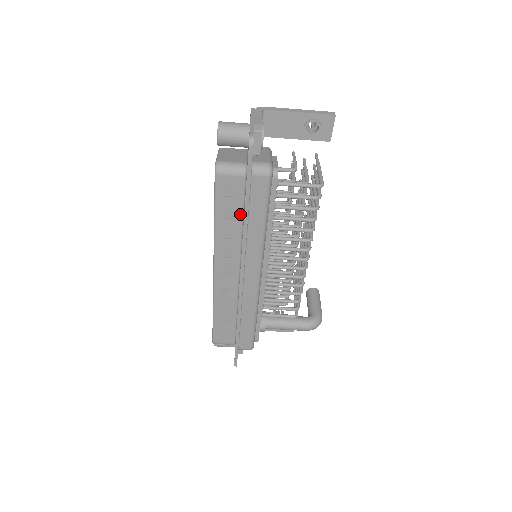
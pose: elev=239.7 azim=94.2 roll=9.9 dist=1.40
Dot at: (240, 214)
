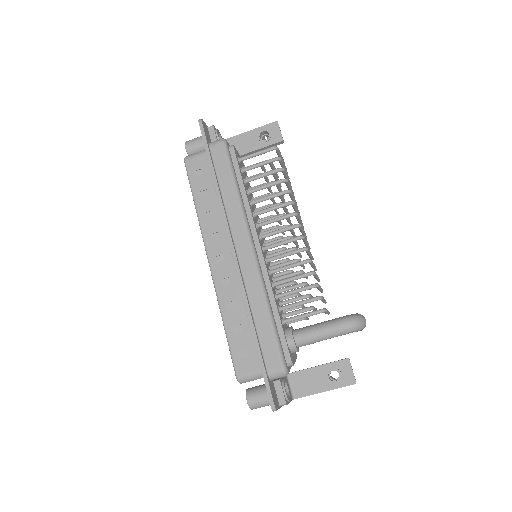
Dot at: (213, 188)
